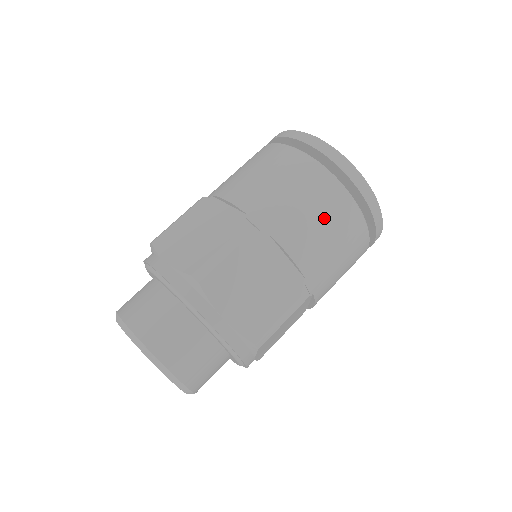
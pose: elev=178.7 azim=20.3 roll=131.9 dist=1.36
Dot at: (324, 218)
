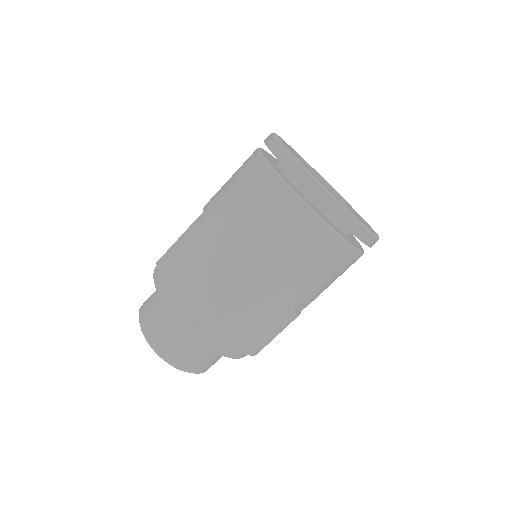
Dot at: (253, 205)
